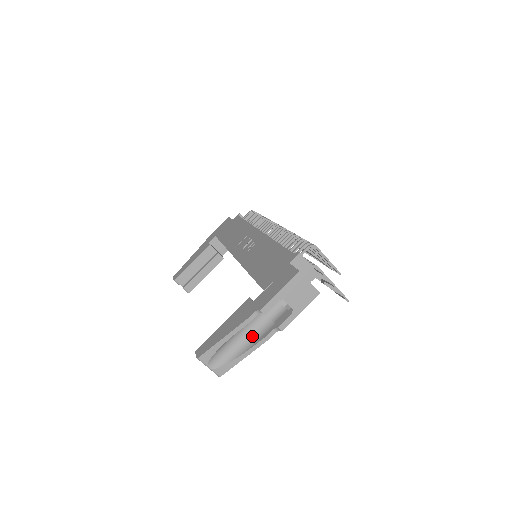
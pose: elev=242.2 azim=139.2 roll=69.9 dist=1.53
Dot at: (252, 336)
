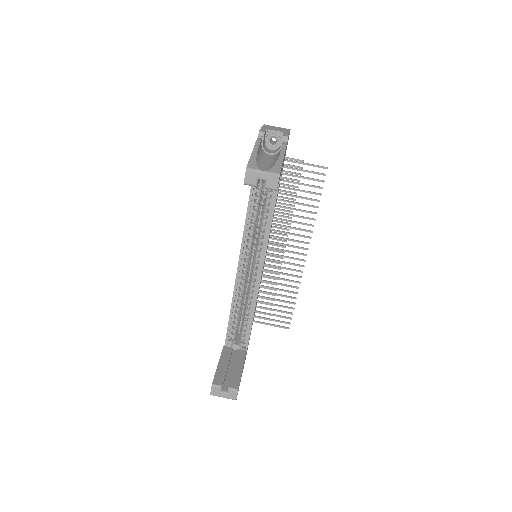
Dot at: (275, 158)
